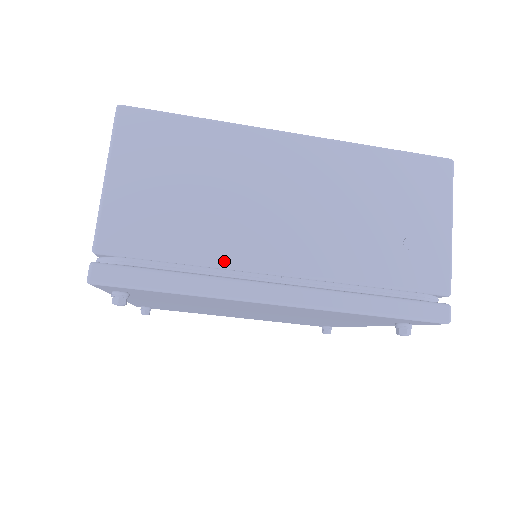
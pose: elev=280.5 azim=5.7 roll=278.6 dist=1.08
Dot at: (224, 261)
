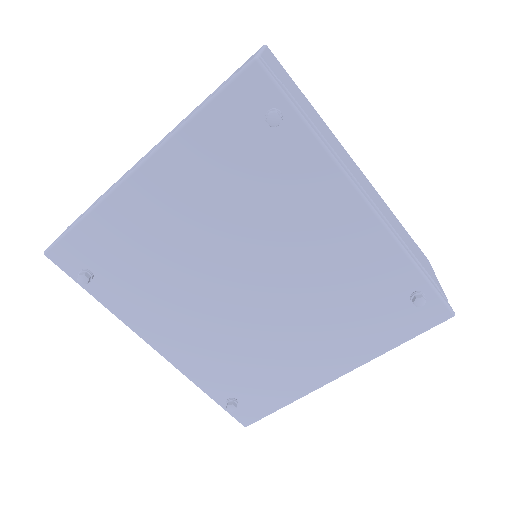
Dot at: occluded
